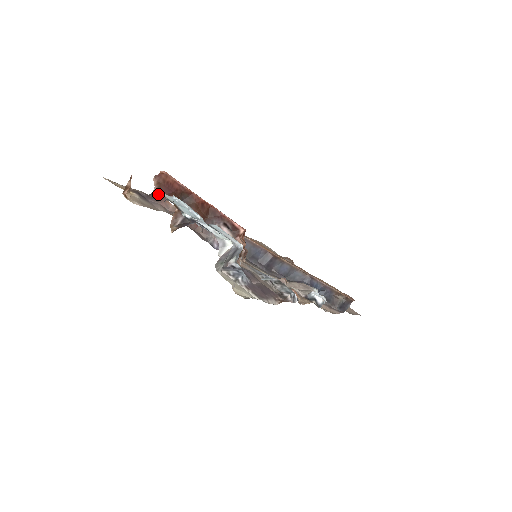
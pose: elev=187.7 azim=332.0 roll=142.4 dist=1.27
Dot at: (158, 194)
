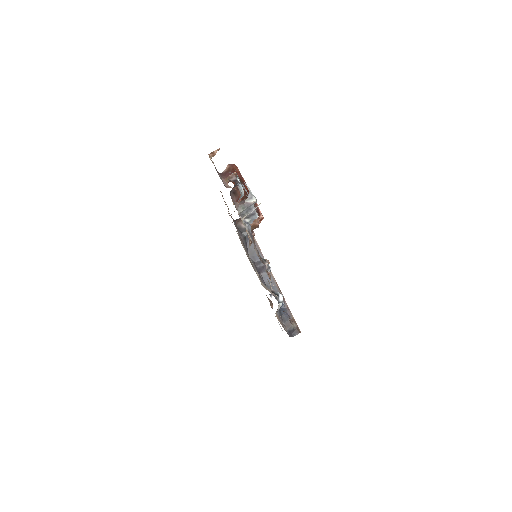
Dot at: (225, 174)
